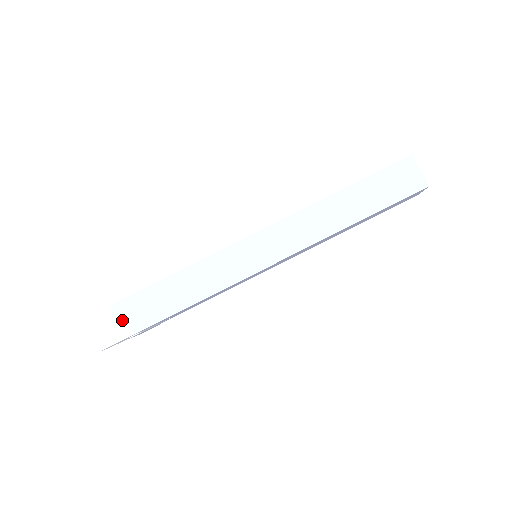
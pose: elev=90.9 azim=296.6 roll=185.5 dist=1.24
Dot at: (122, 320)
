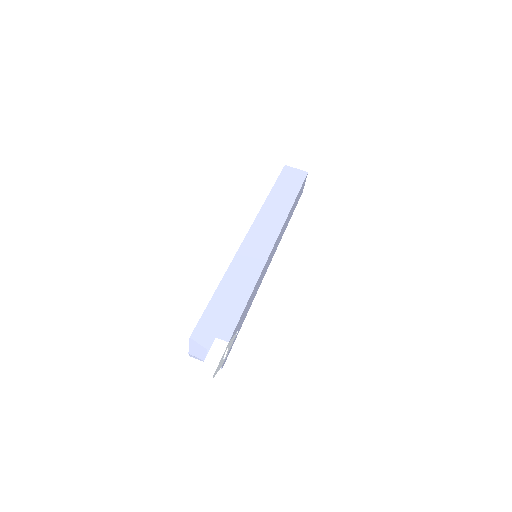
Dot at: (209, 340)
